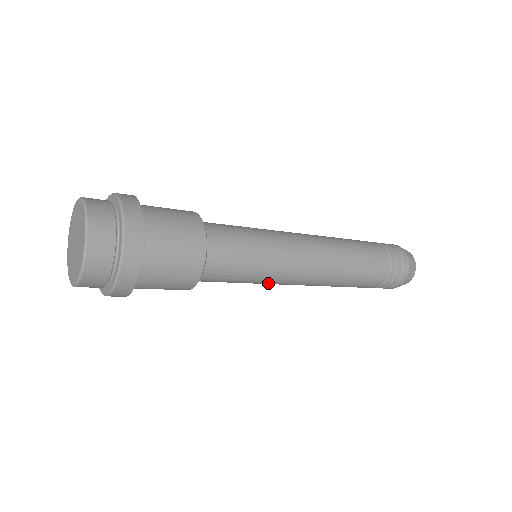
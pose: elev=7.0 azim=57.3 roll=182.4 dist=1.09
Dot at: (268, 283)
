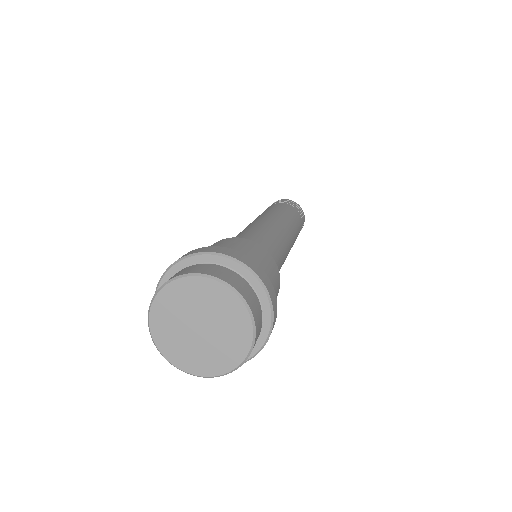
Dot at: occluded
